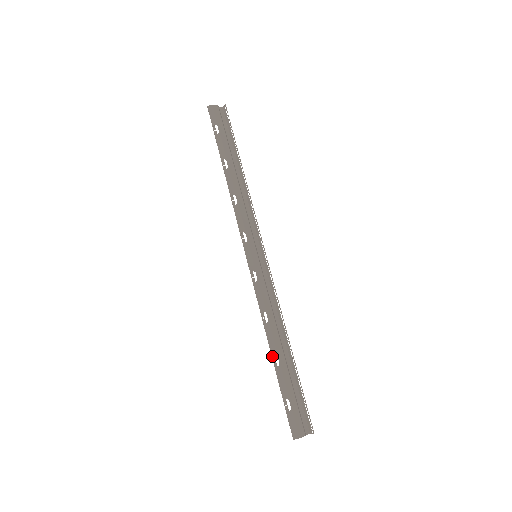
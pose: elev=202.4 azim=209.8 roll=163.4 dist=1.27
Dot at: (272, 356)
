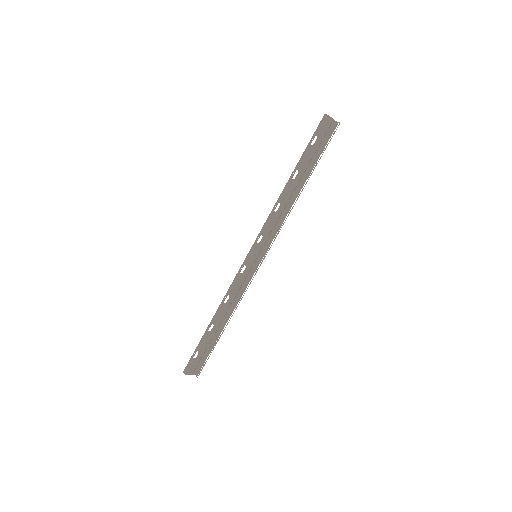
Dot at: (210, 323)
